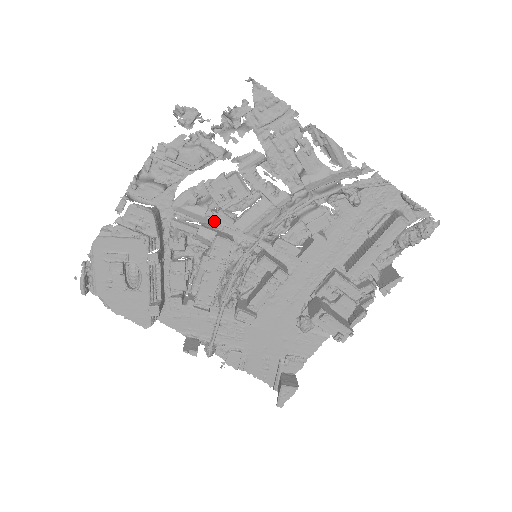
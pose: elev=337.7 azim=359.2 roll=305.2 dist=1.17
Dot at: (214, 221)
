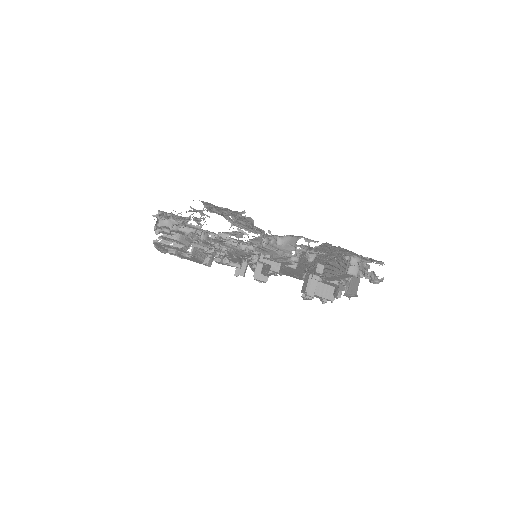
Dot at: occluded
